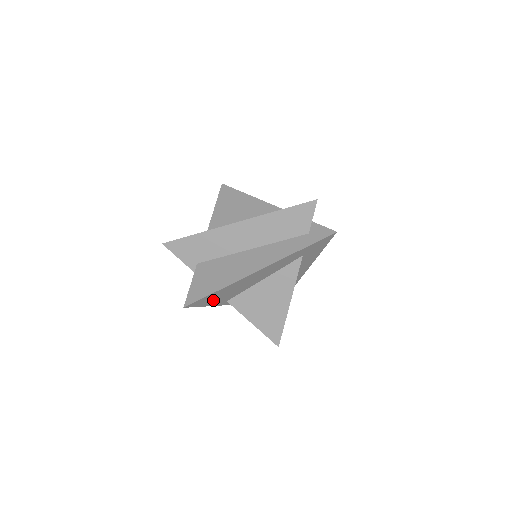
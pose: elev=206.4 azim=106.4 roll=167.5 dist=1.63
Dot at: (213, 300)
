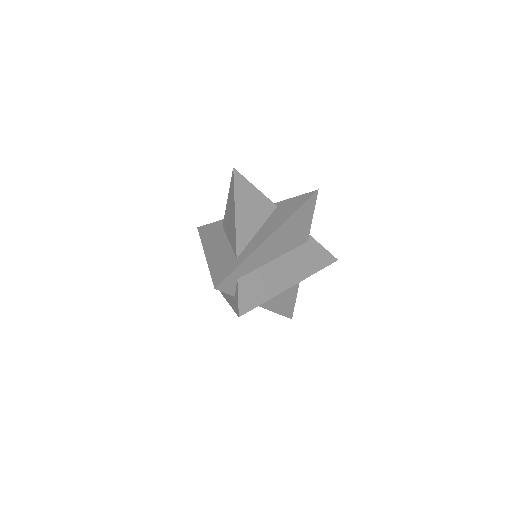
Dot at: occluded
